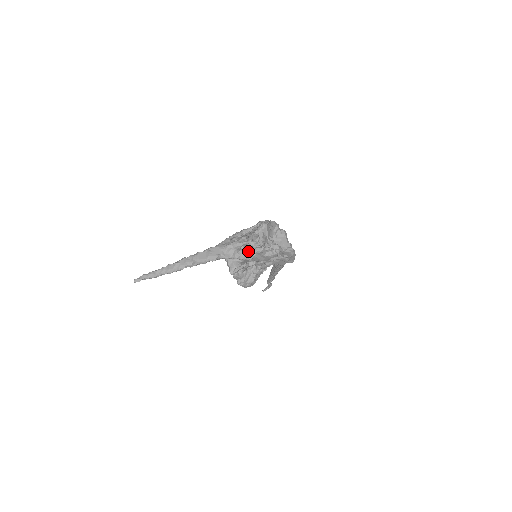
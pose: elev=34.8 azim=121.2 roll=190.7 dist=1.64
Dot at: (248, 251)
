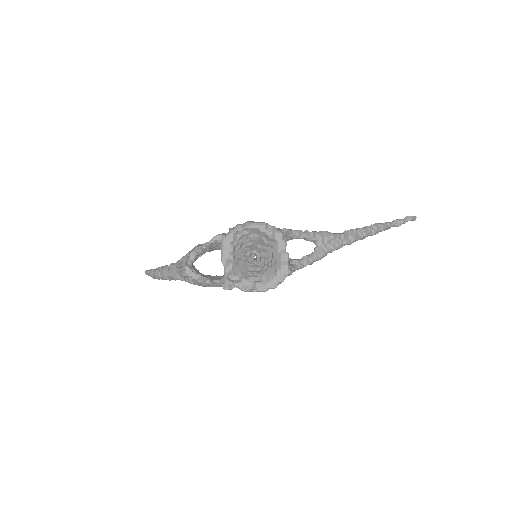
Dot at: (196, 280)
